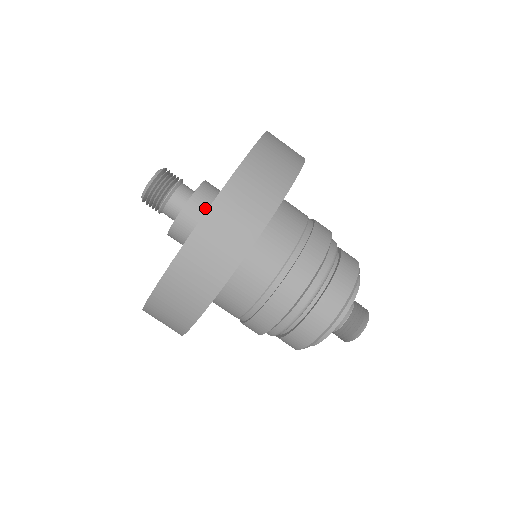
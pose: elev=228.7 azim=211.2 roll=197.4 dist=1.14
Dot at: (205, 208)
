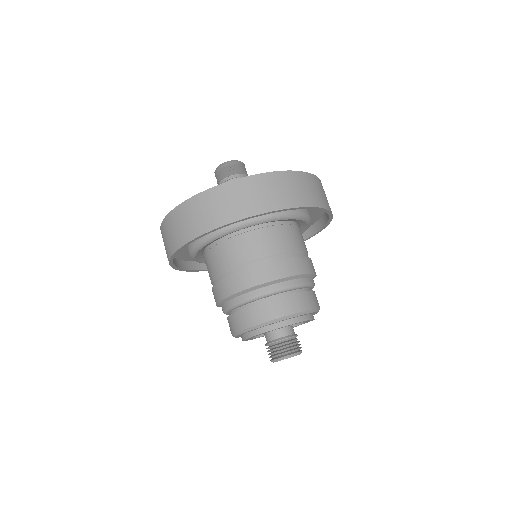
Dot at: occluded
